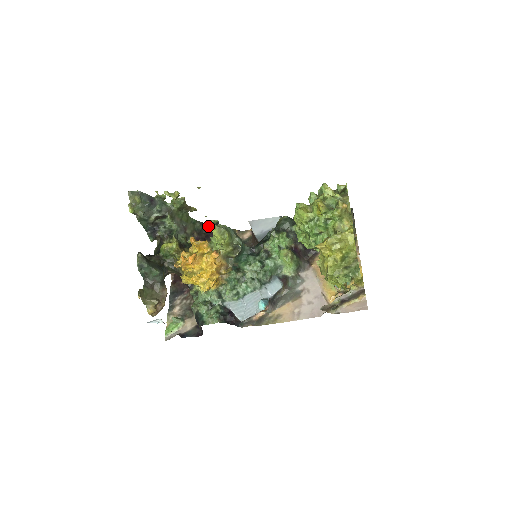
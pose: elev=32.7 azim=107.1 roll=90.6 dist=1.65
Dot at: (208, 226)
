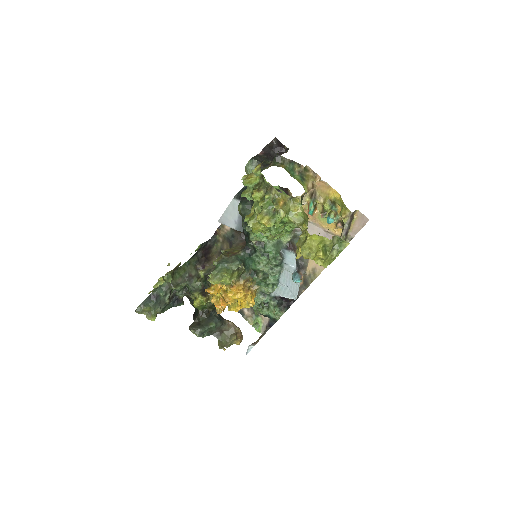
Dot at: (198, 251)
